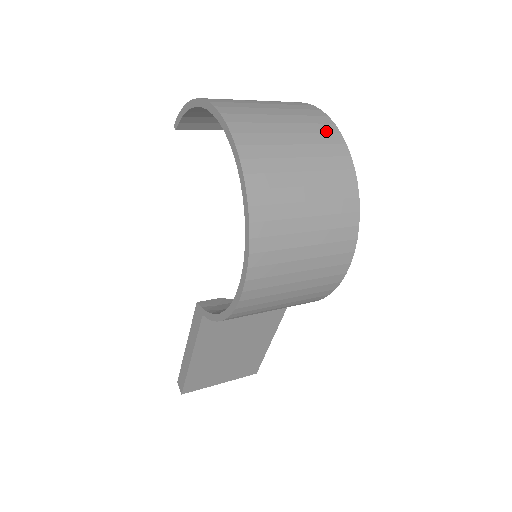
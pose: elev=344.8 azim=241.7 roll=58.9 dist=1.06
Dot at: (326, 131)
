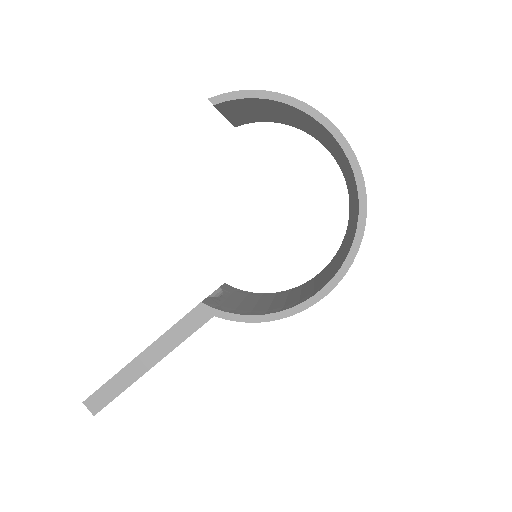
Dot at: occluded
